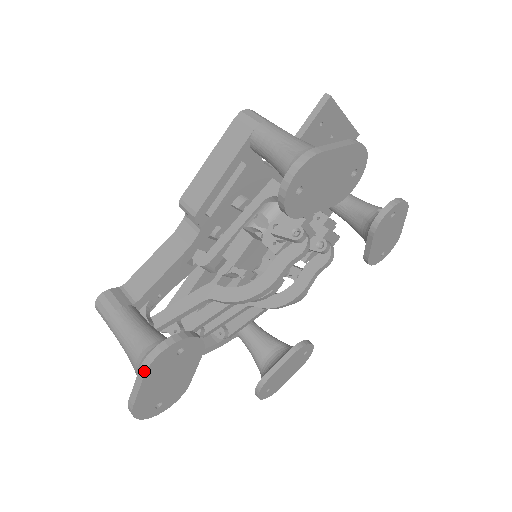
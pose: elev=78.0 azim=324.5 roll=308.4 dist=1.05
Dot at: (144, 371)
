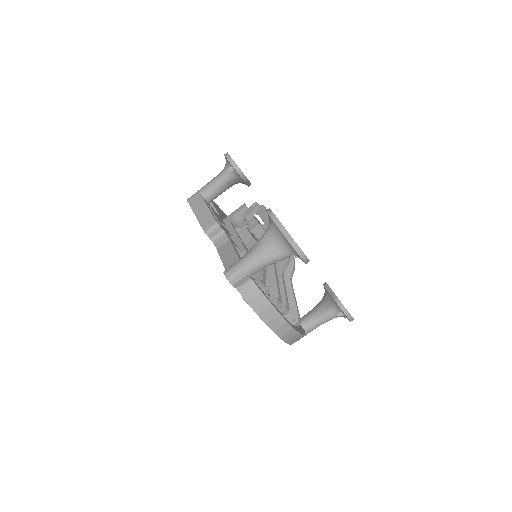
Dot at: (275, 217)
